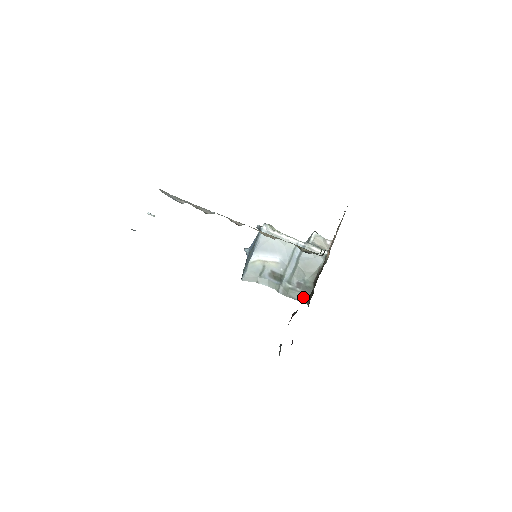
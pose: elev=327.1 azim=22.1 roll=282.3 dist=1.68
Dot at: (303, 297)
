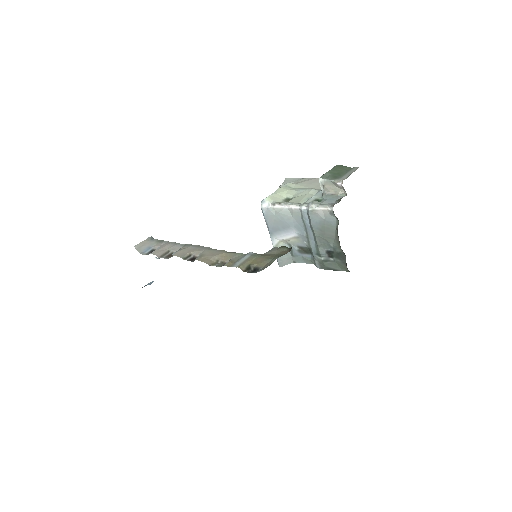
Dot at: (341, 266)
